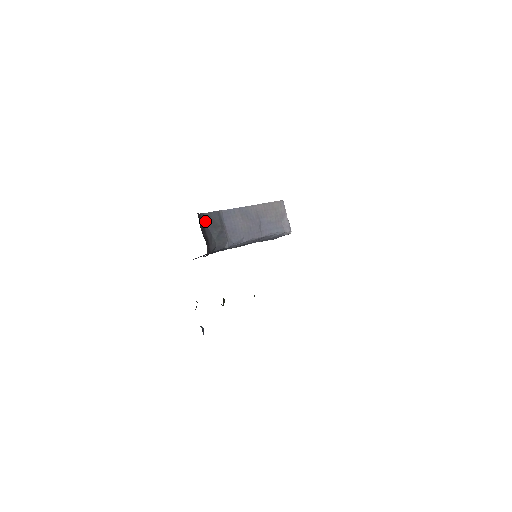
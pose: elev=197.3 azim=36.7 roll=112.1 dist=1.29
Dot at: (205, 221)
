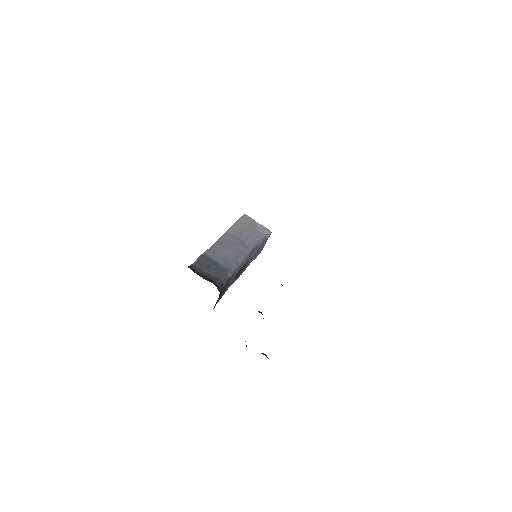
Dot at: (198, 269)
